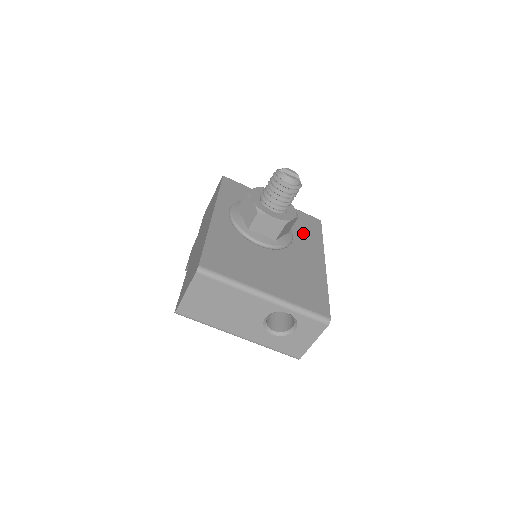
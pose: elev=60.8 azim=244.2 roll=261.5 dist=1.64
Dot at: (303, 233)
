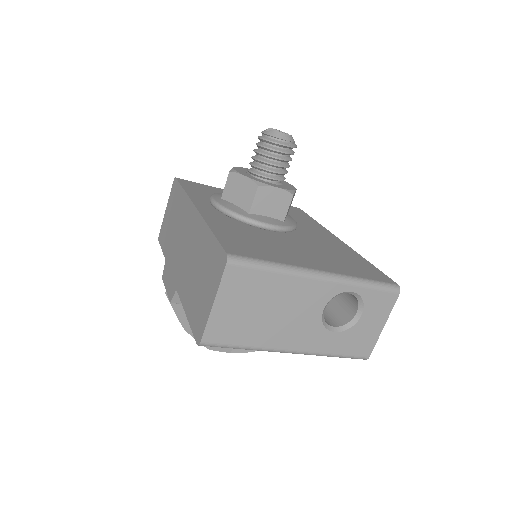
Dot at: (296, 218)
